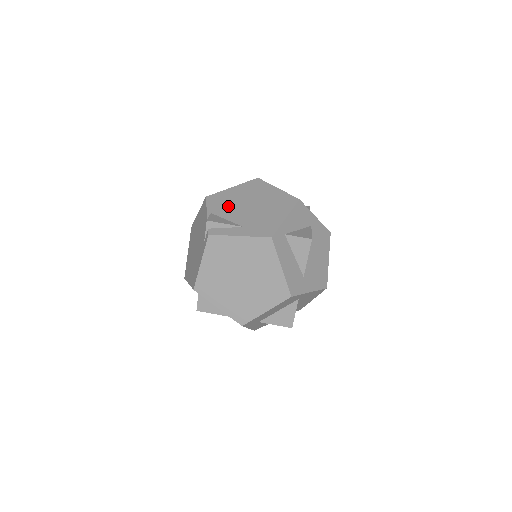
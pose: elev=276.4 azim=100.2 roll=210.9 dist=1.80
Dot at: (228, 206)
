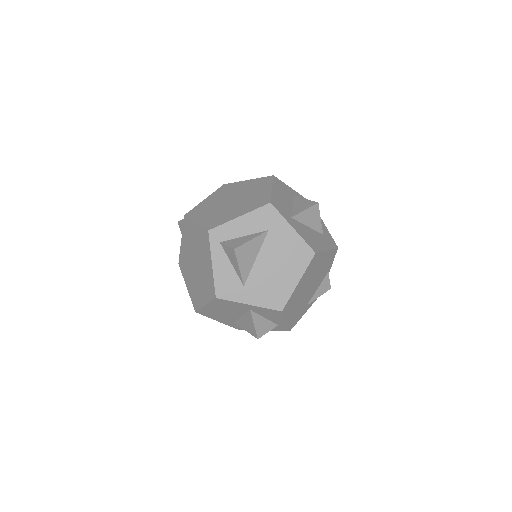
Dot at: occluded
